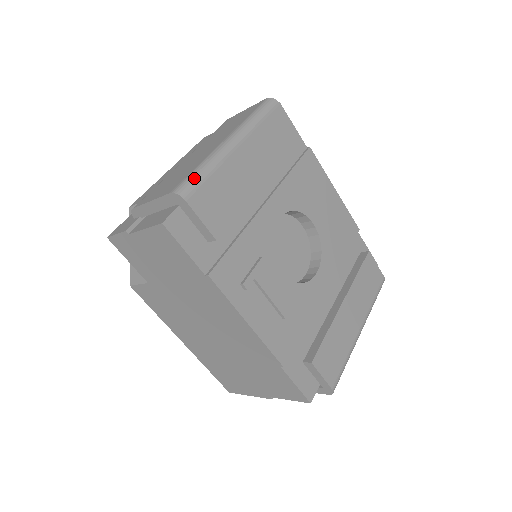
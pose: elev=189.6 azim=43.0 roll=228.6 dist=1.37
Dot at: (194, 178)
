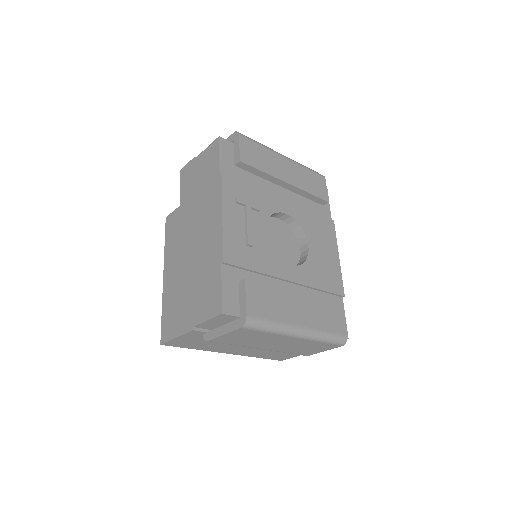
Dot at: occluded
